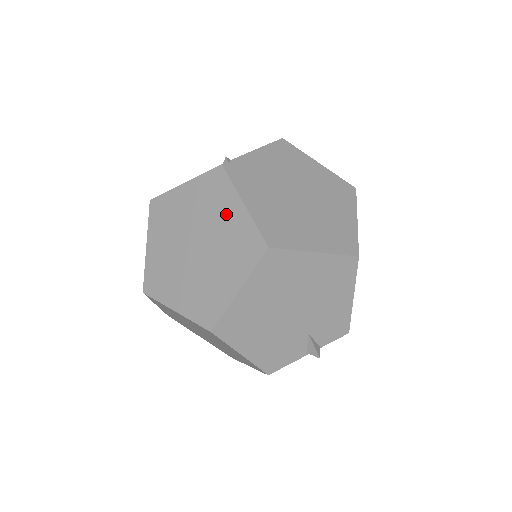
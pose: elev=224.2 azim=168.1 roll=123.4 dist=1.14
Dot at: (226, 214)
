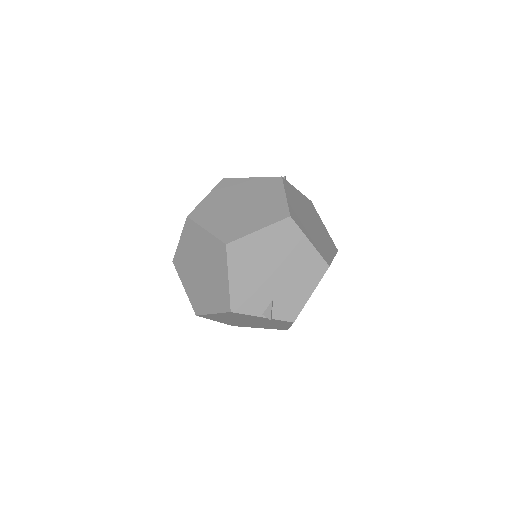
Dot at: (272, 196)
